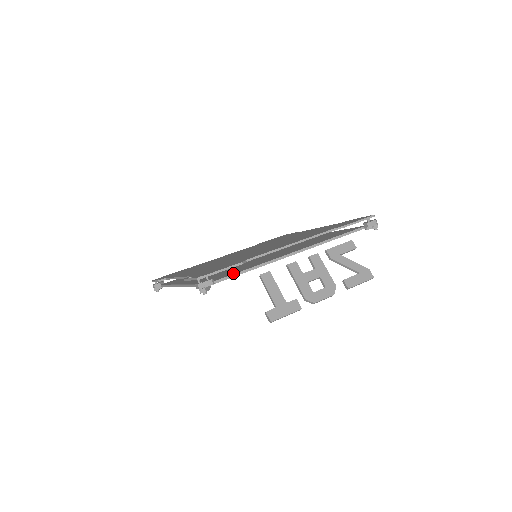
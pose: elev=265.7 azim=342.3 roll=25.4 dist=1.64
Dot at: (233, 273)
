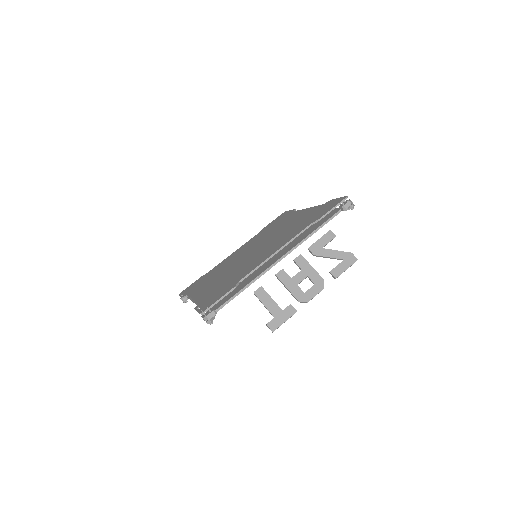
Dot at: (231, 295)
